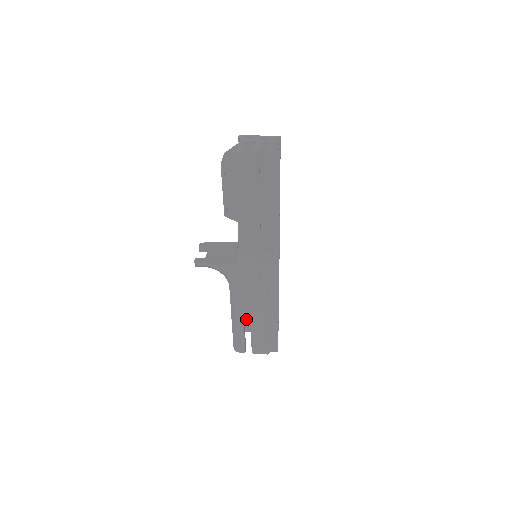
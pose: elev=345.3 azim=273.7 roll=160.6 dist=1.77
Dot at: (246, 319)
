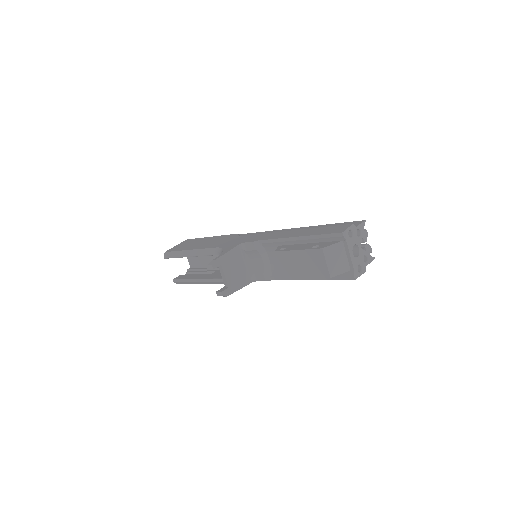
Dot at: occluded
